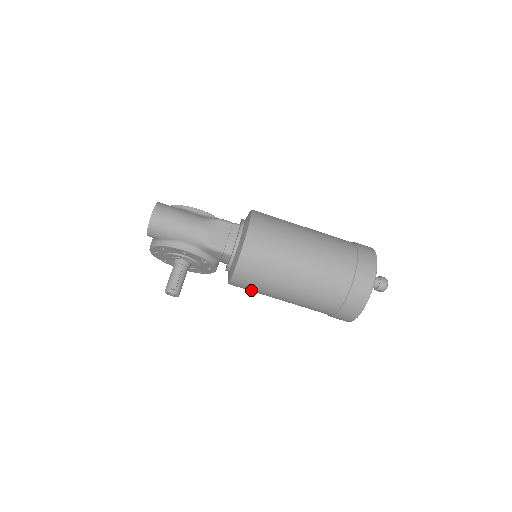
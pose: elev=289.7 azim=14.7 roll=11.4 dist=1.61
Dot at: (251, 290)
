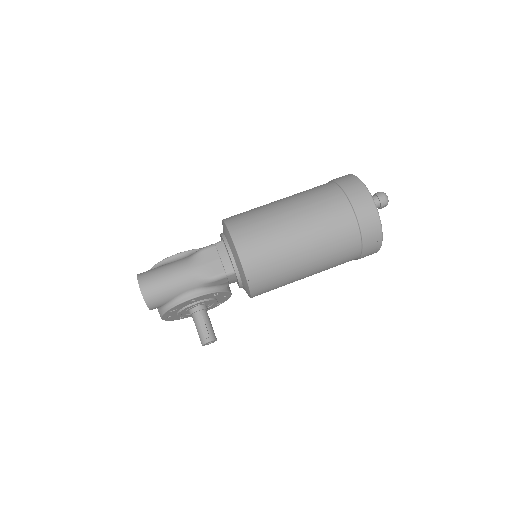
Dot at: occluded
